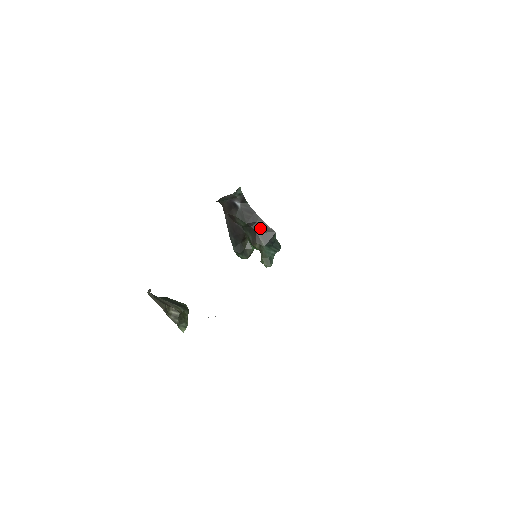
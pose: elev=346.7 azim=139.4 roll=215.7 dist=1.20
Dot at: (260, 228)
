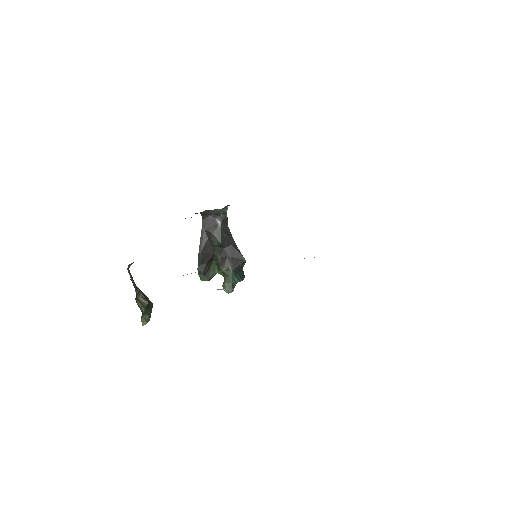
Dot at: (232, 252)
